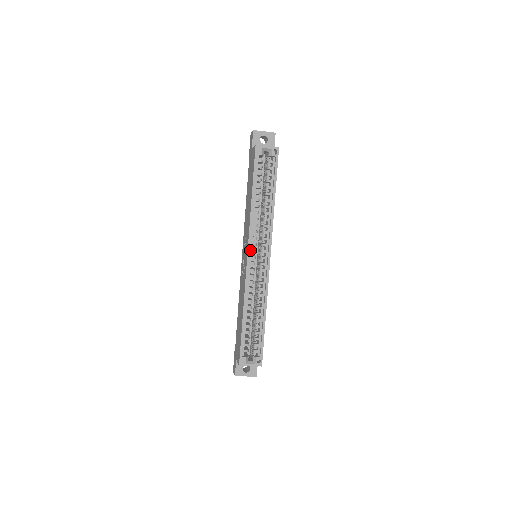
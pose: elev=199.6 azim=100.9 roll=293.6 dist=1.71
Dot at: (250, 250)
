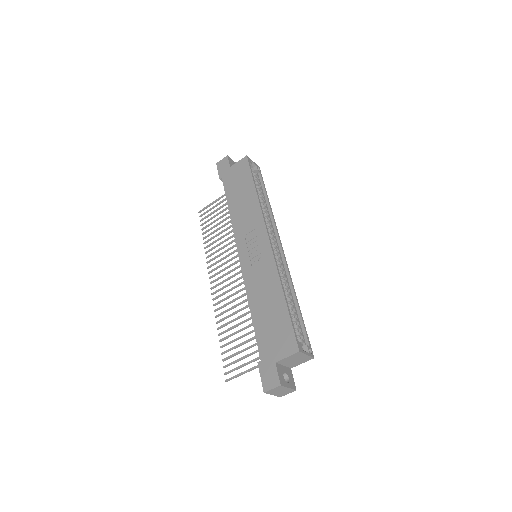
Dot at: (267, 235)
